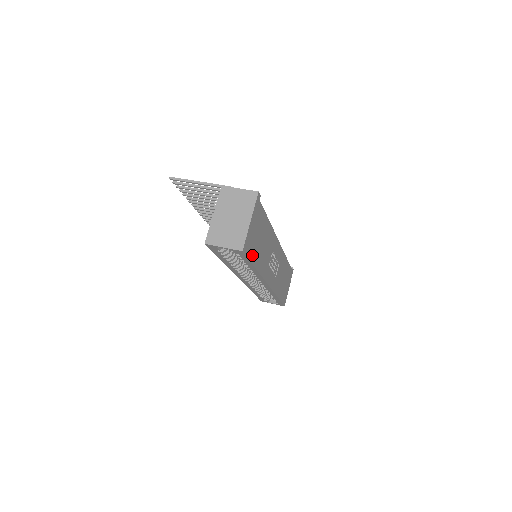
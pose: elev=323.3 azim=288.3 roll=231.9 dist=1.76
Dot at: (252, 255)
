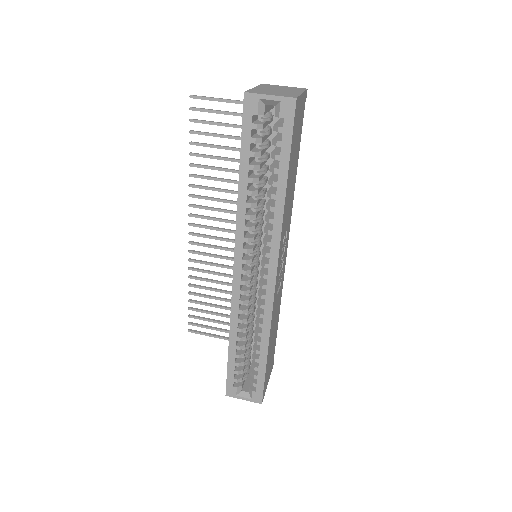
Dot at: (292, 148)
